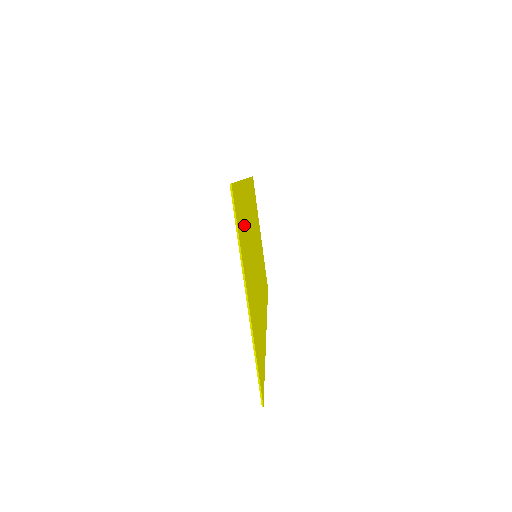
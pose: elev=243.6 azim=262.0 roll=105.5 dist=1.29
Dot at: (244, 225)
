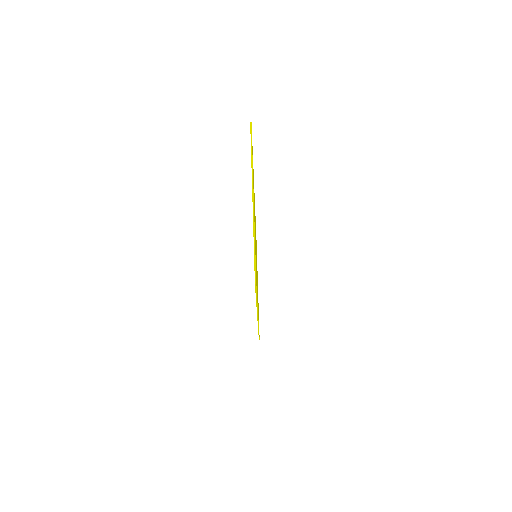
Dot at: occluded
